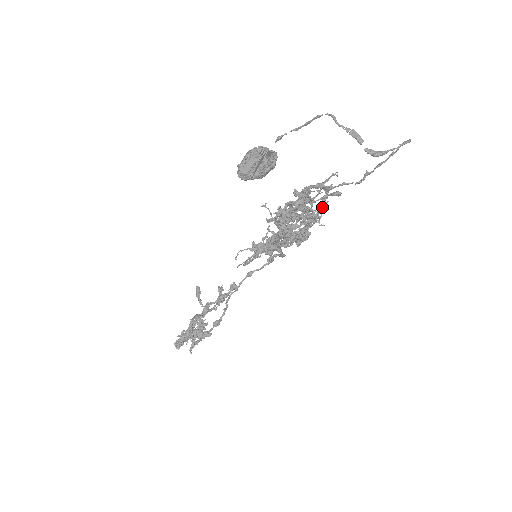
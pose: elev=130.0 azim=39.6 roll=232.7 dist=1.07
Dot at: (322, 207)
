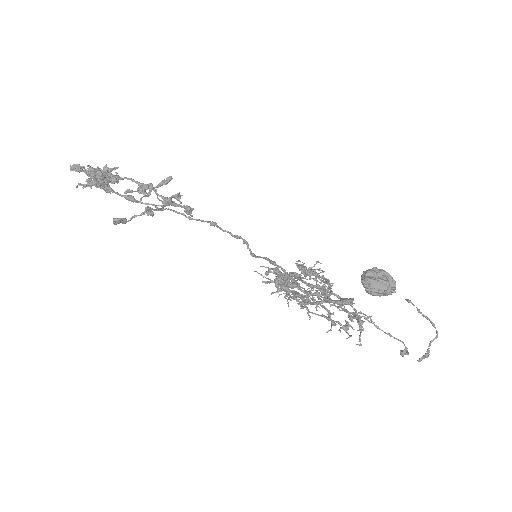
Dot at: occluded
